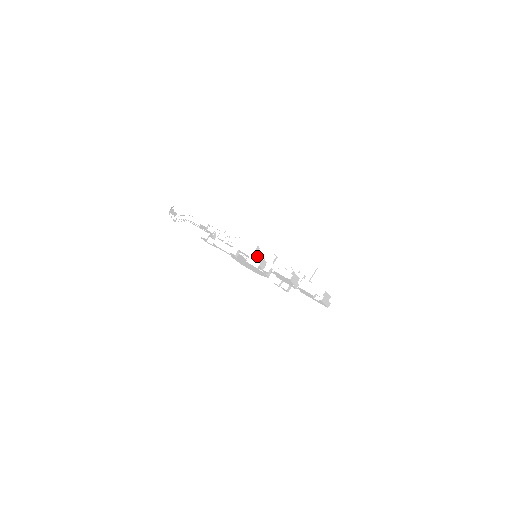
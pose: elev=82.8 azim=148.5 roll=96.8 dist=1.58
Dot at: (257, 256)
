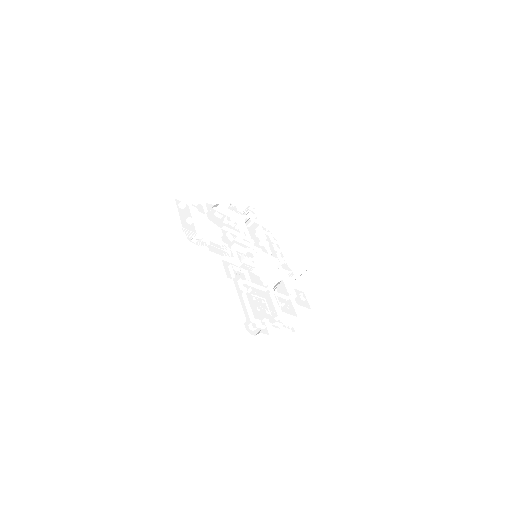
Dot at: (269, 287)
